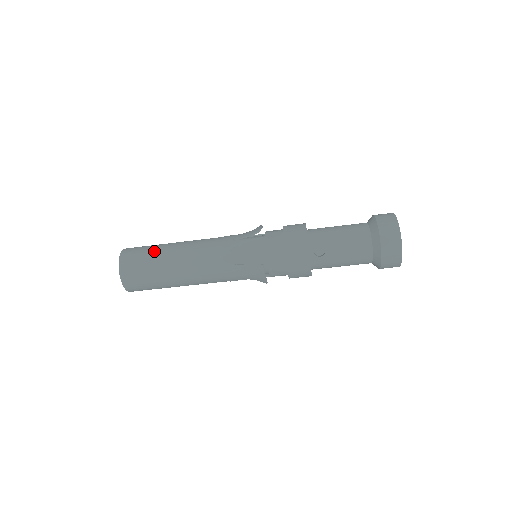
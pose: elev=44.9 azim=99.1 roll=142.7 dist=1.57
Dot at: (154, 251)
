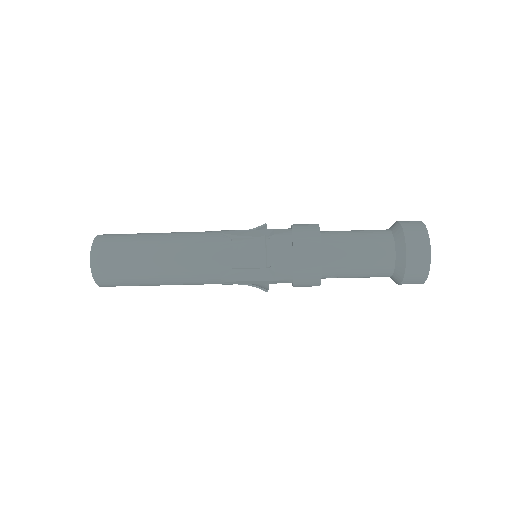
Dot at: (134, 273)
